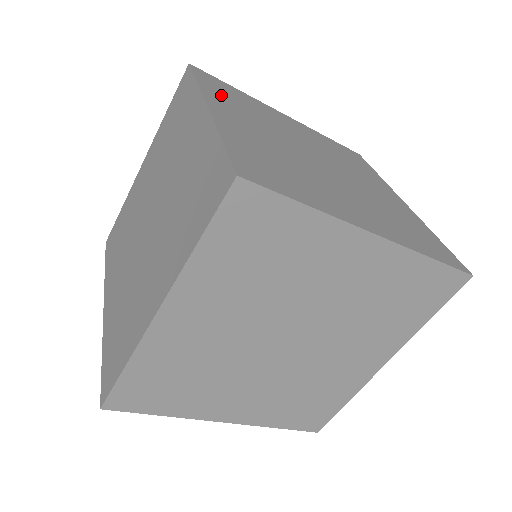
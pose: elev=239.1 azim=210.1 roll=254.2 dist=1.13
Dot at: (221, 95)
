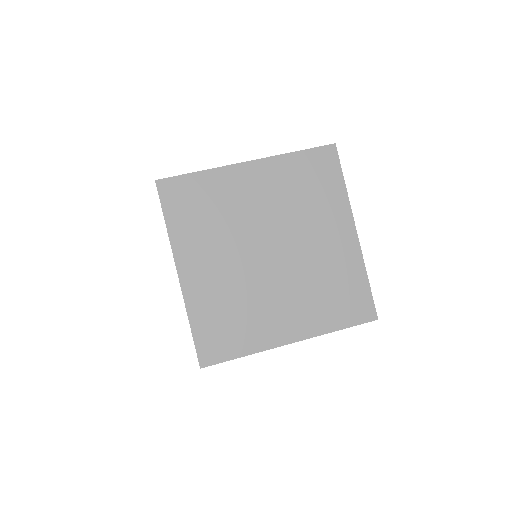
Dot at: (186, 225)
